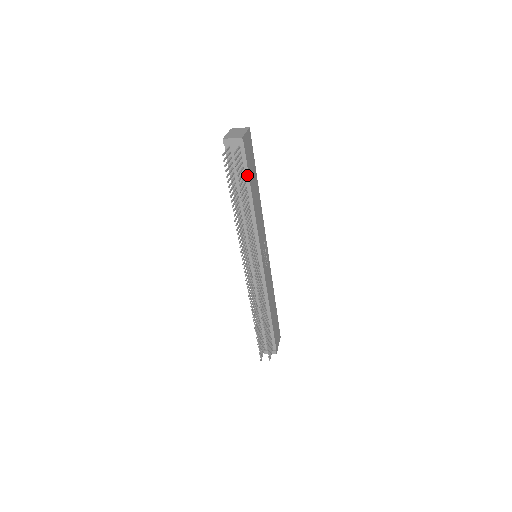
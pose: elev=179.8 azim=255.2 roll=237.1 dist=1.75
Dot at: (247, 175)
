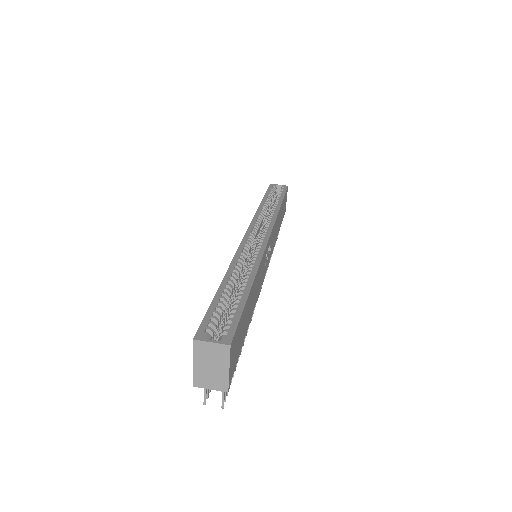
Dot at: occluded
